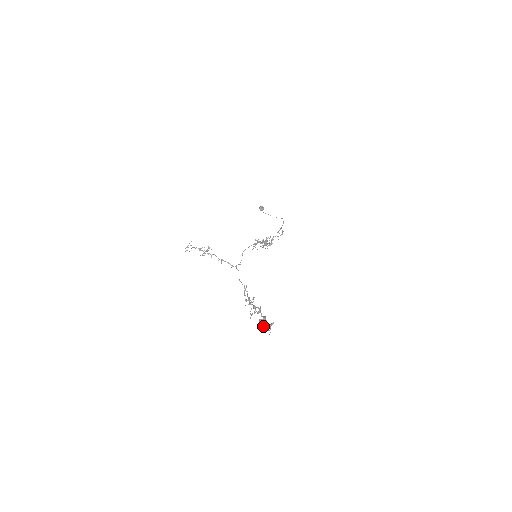
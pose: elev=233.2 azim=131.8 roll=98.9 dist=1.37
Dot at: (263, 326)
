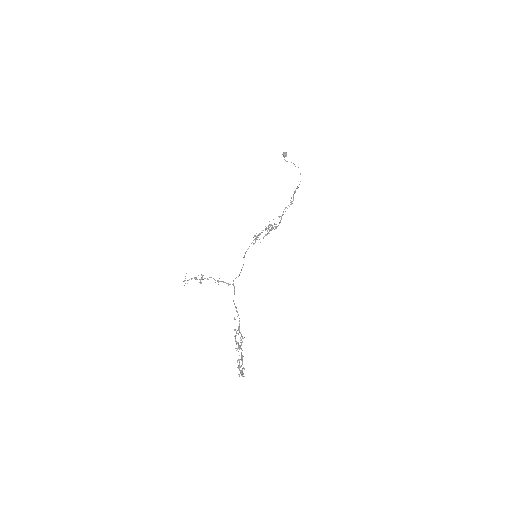
Dot at: occluded
